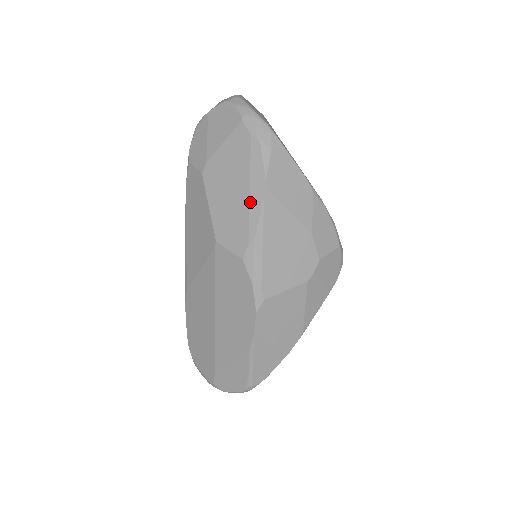
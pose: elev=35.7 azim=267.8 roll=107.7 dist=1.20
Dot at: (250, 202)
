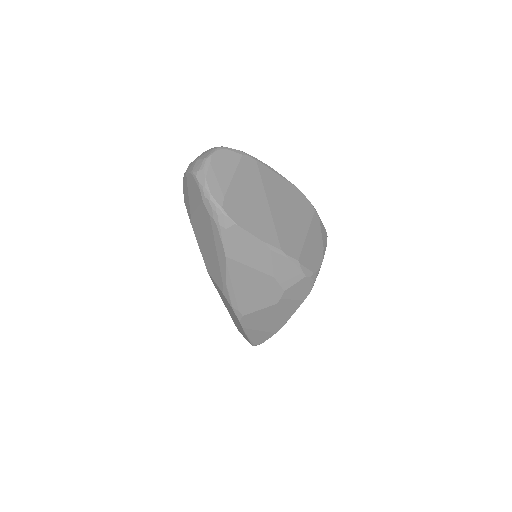
Dot at: (219, 261)
